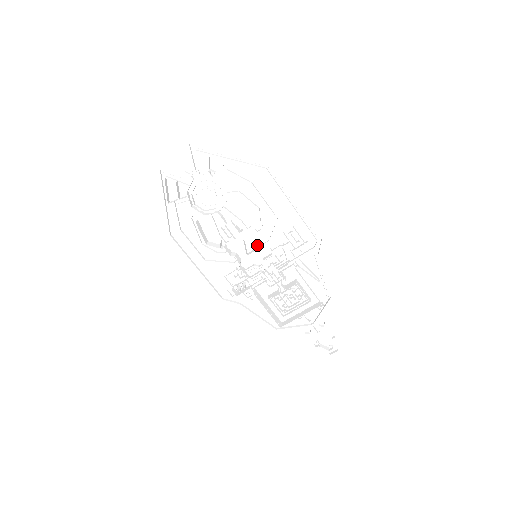
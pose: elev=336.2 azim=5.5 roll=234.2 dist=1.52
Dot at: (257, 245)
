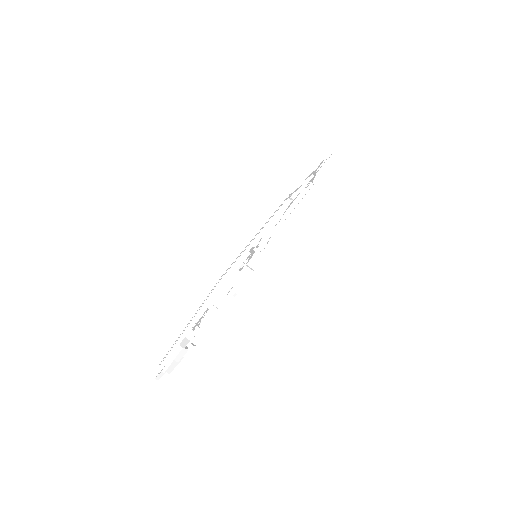
Dot at: (249, 256)
